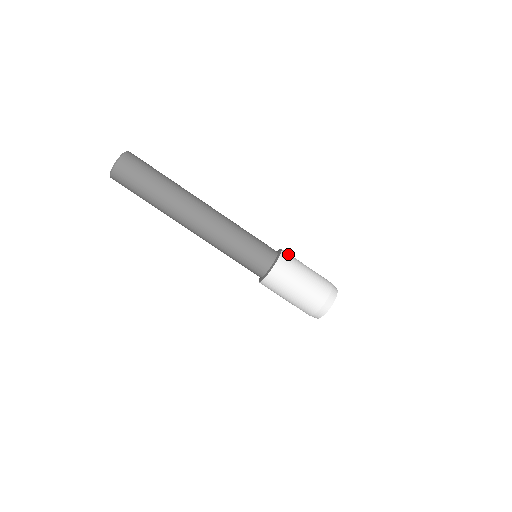
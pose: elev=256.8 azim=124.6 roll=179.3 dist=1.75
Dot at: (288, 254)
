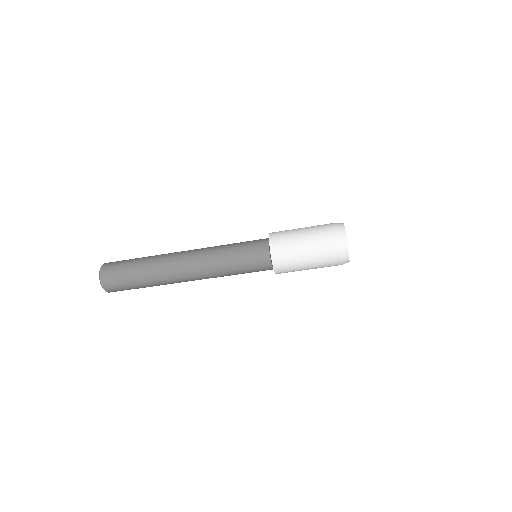
Dot at: (280, 259)
